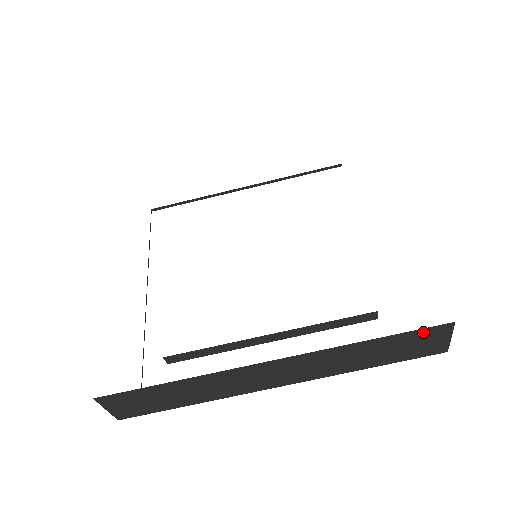
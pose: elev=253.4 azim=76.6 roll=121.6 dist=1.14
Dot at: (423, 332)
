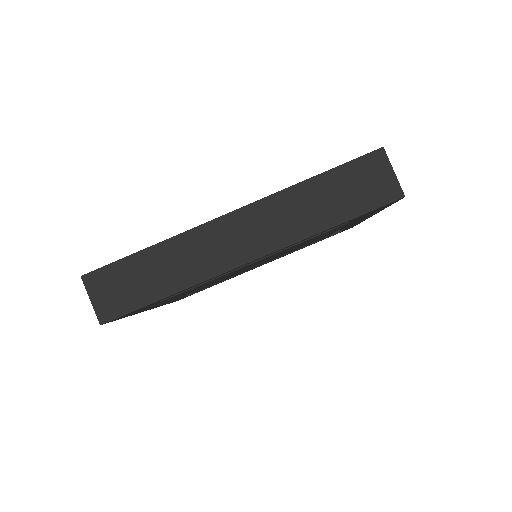
Dot at: (360, 164)
